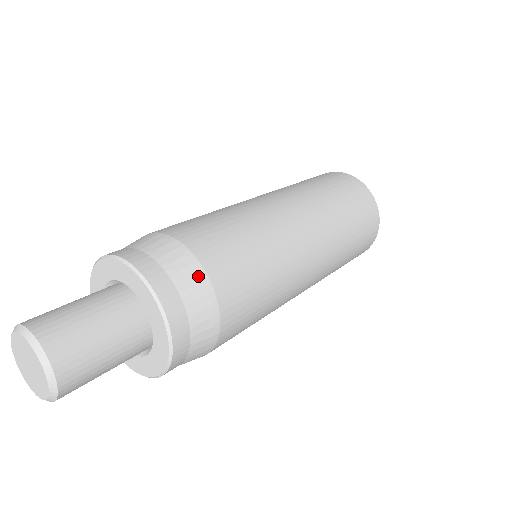
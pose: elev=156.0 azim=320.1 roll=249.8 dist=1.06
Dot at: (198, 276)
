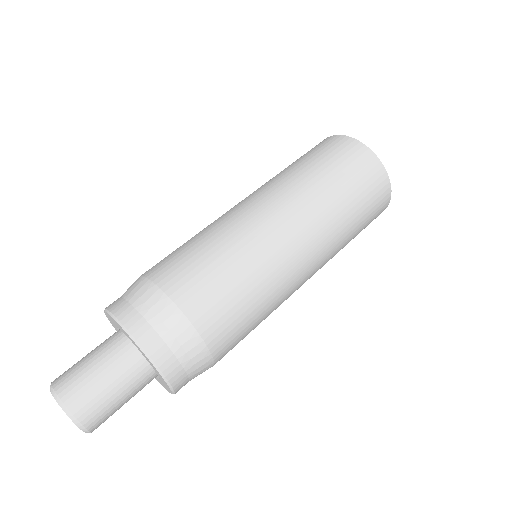
Dot at: (207, 363)
